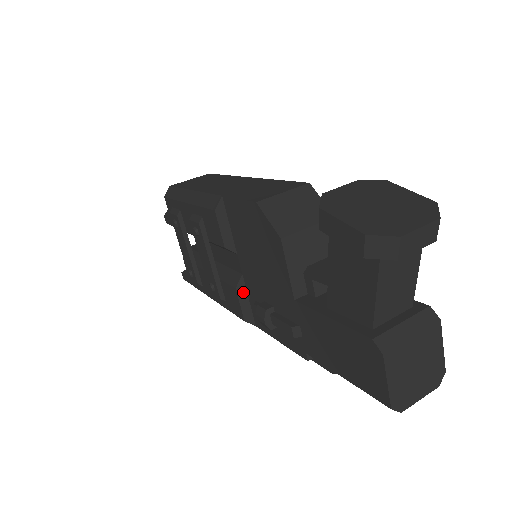
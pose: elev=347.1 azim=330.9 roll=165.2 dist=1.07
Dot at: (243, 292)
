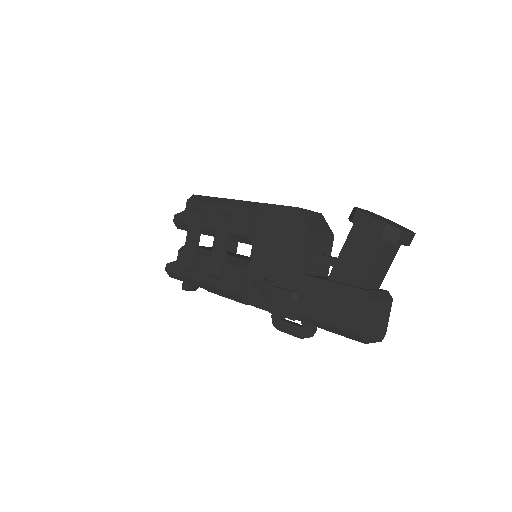
Dot at: (246, 273)
